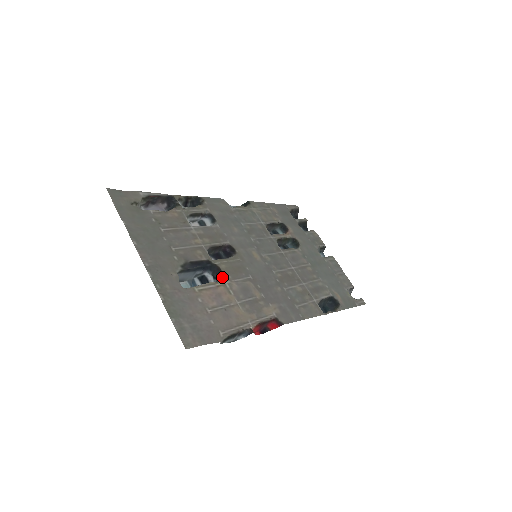
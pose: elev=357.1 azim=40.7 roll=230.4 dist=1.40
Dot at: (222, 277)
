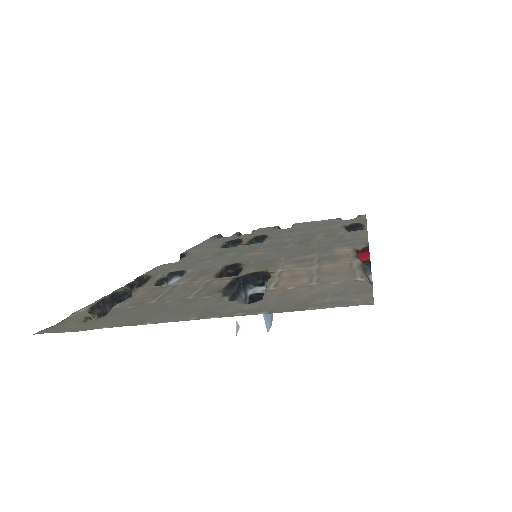
Dot at: (267, 272)
